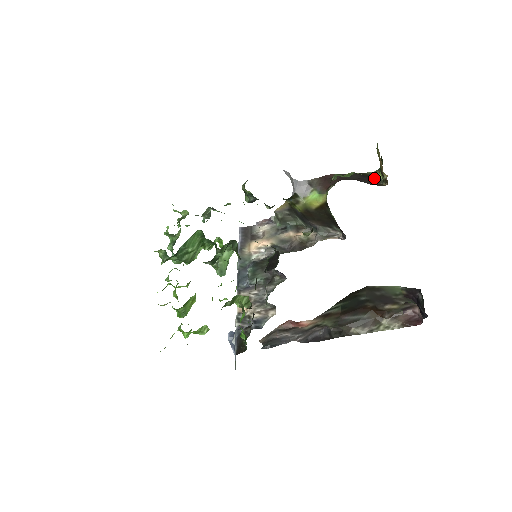
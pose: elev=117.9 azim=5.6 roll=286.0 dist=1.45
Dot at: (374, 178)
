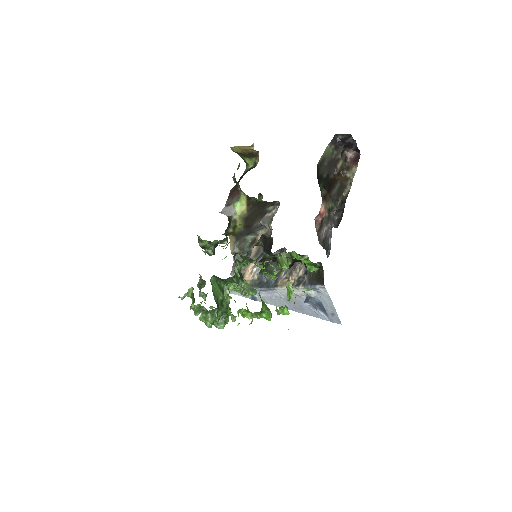
Dot at: (250, 169)
